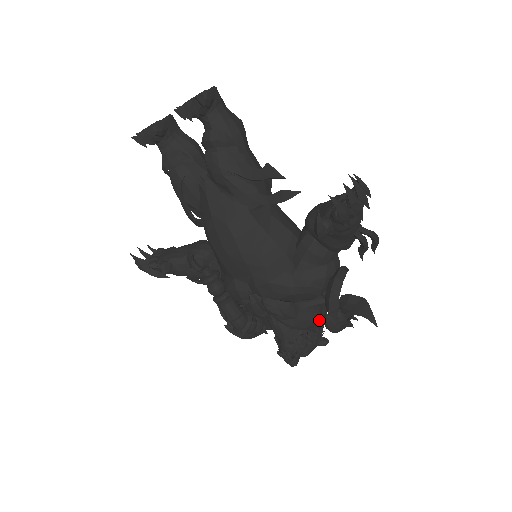
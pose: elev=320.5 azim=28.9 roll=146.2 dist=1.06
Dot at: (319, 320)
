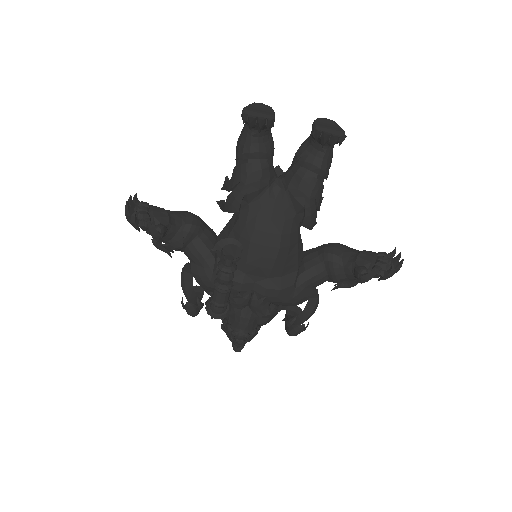
Dot at: occluded
